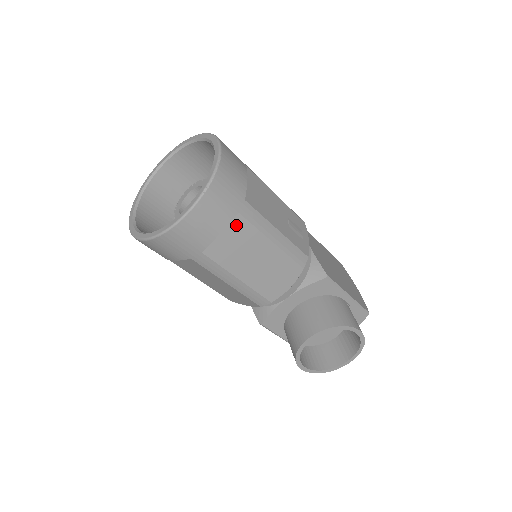
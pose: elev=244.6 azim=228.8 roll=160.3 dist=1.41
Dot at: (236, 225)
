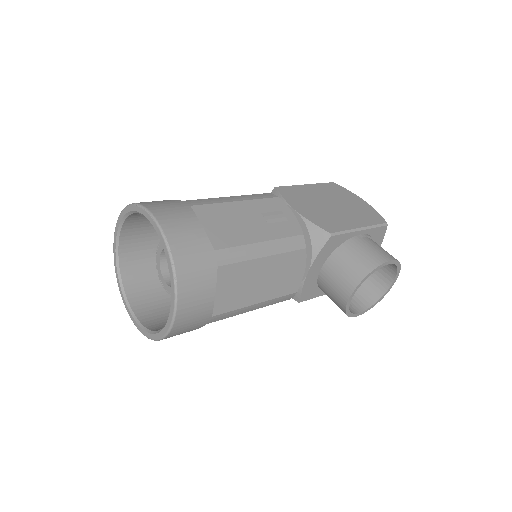
Dot at: (223, 276)
